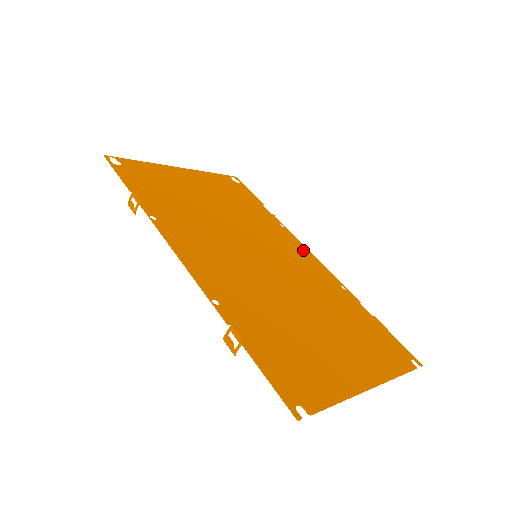
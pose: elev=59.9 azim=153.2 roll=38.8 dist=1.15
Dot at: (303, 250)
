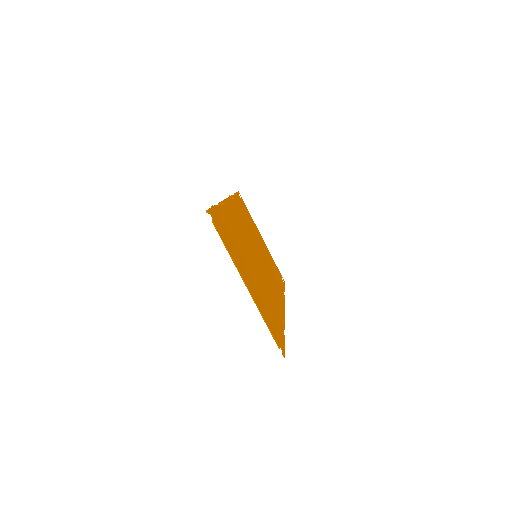
Dot at: (282, 303)
